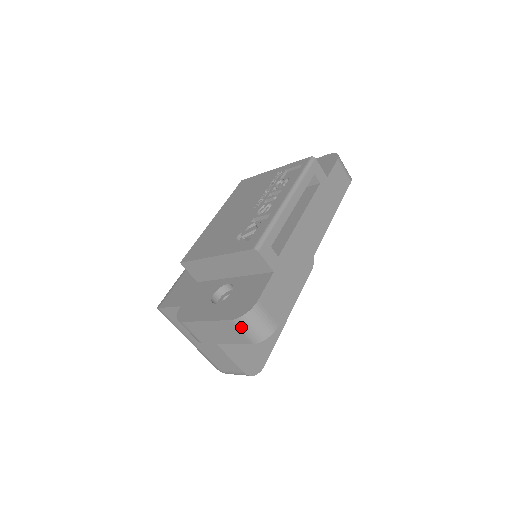
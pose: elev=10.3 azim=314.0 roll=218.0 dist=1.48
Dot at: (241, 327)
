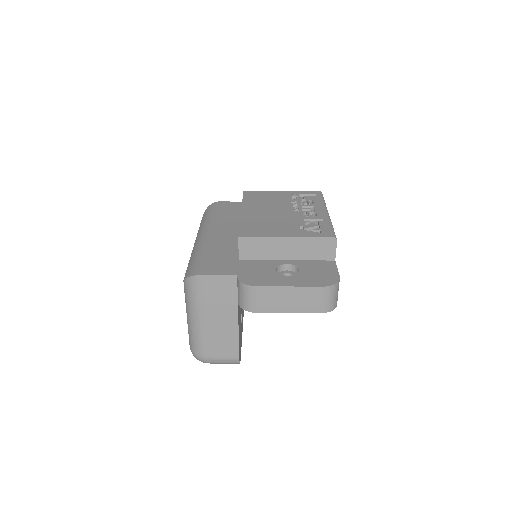
Dot at: (326, 295)
